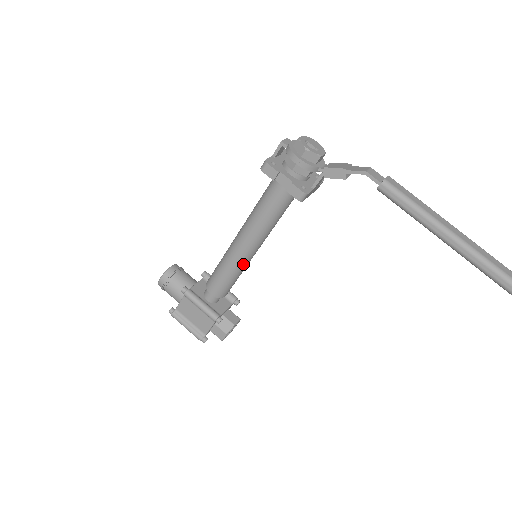
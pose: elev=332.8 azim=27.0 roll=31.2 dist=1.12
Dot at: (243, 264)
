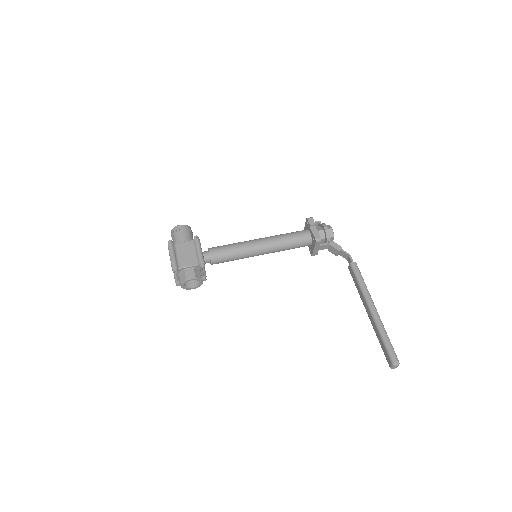
Dot at: (247, 252)
